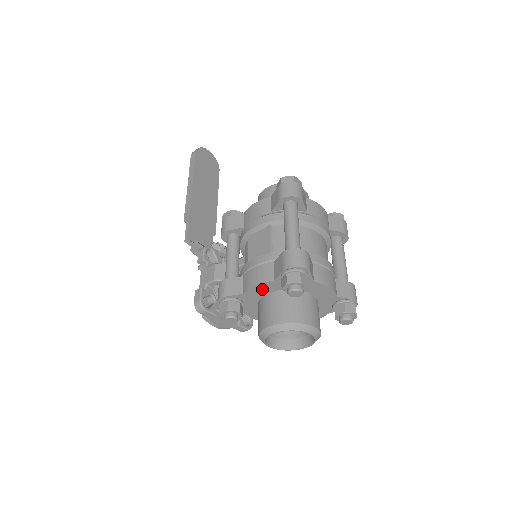
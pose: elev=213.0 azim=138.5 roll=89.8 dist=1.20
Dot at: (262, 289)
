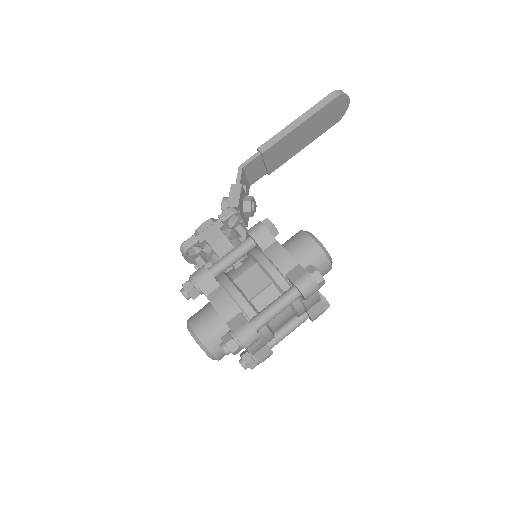
Dot at: occluded
